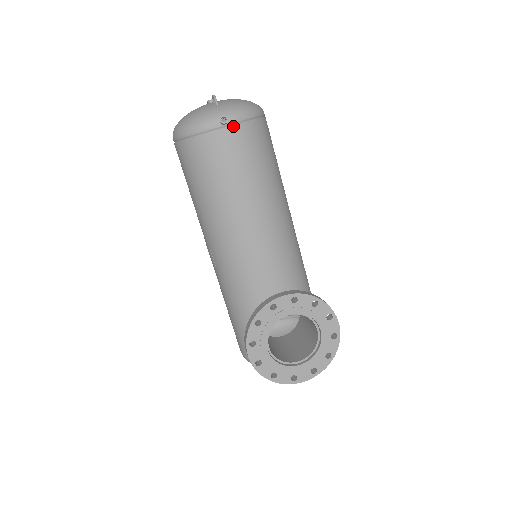
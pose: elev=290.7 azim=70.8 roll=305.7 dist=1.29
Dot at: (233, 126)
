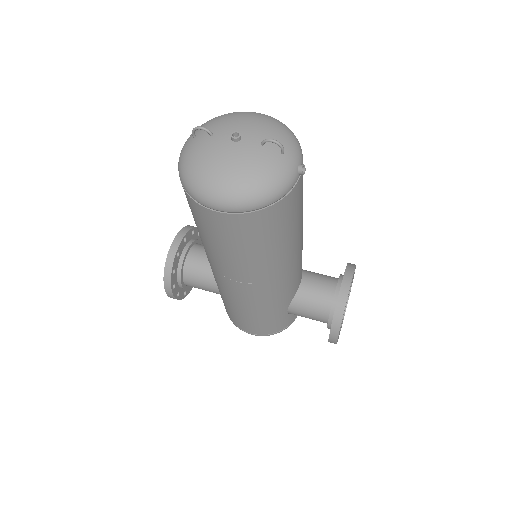
Dot at: (302, 169)
